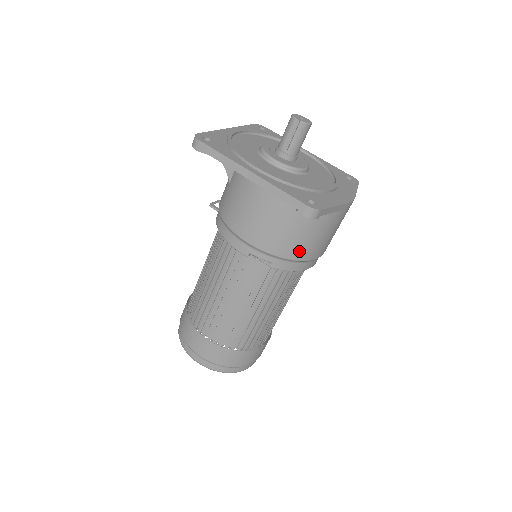
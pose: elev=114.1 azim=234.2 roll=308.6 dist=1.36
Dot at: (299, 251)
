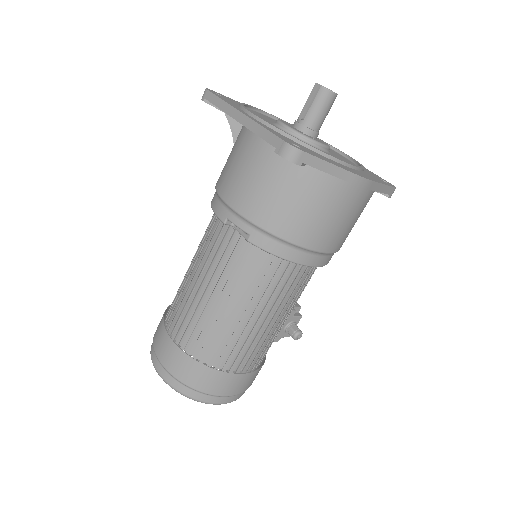
Dot at: (282, 223)
